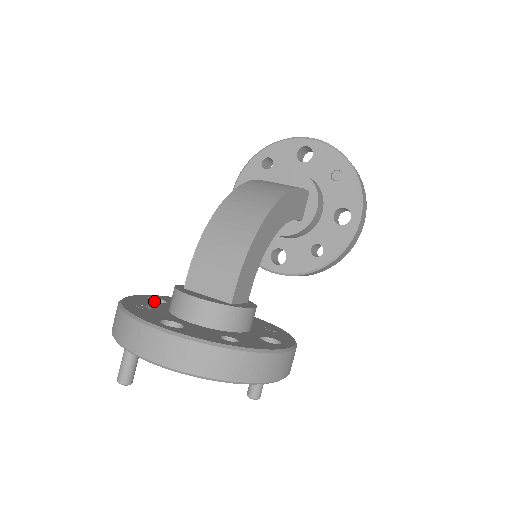
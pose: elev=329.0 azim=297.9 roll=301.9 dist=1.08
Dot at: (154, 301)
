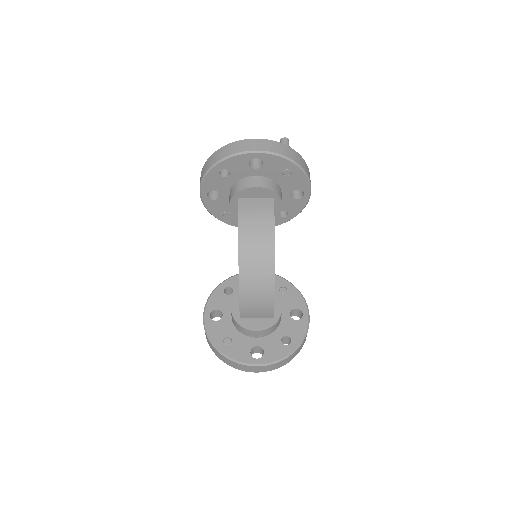
Dot at: (218, 320)
